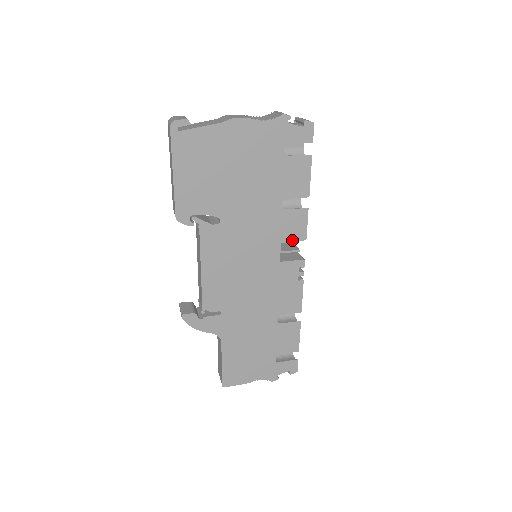
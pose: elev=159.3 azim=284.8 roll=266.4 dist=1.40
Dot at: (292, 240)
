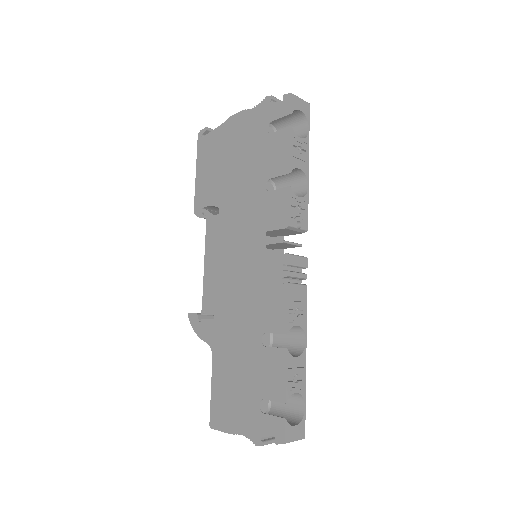
Dot at: (275, 228)
